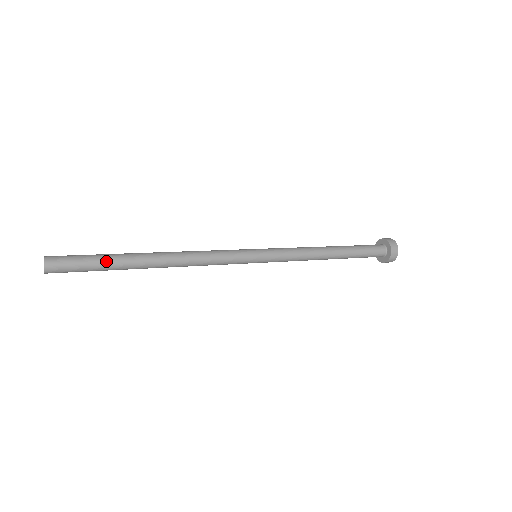
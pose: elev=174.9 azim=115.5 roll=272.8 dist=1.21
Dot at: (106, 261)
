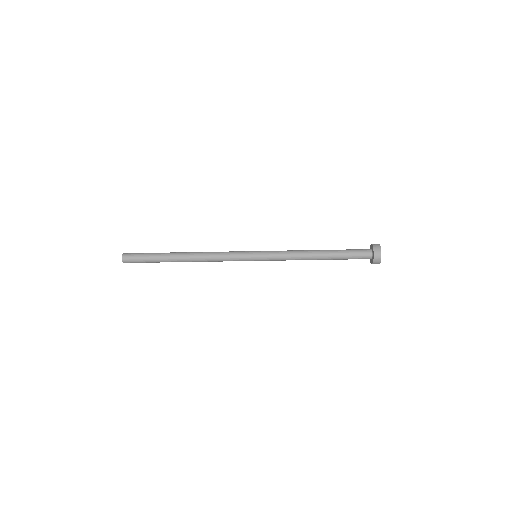
Dot at: (155, 258)
